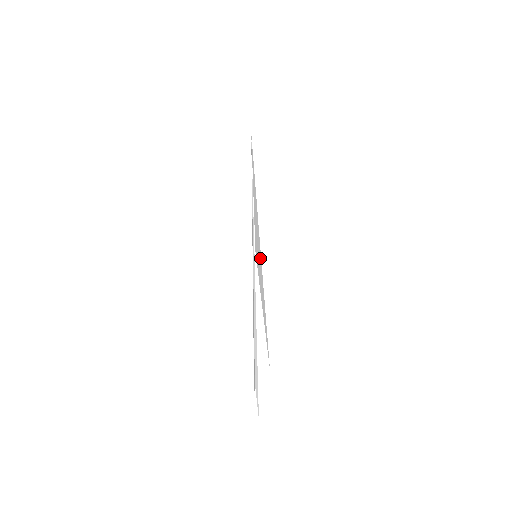
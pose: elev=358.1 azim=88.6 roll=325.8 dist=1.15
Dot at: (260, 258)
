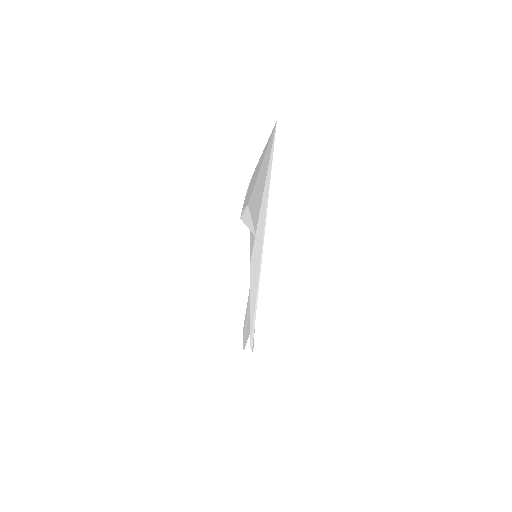
Dot at: (259, 259)
